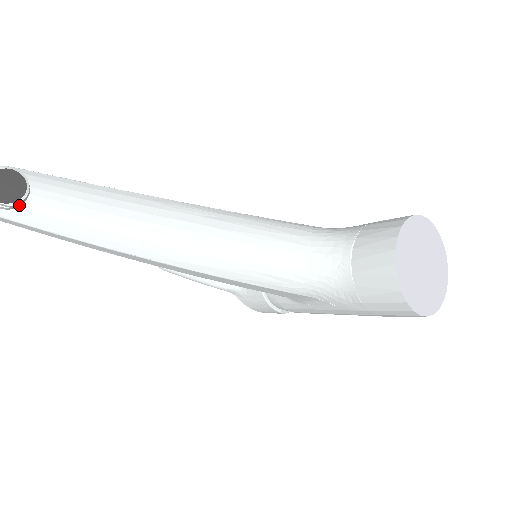
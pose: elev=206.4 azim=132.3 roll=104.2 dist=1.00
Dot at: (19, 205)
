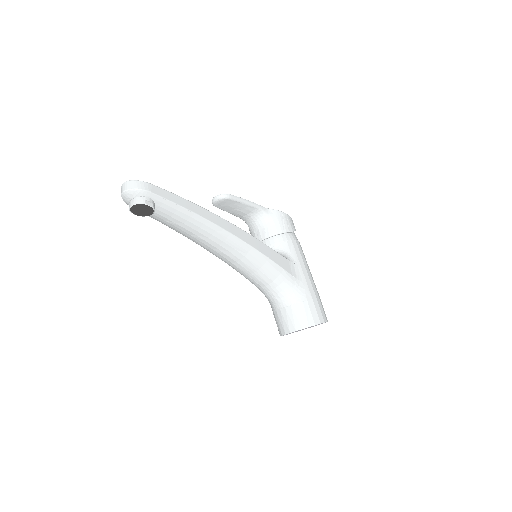
Dot at: occluded
